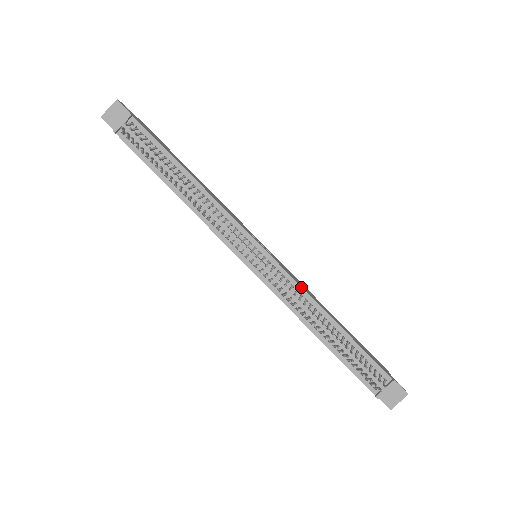
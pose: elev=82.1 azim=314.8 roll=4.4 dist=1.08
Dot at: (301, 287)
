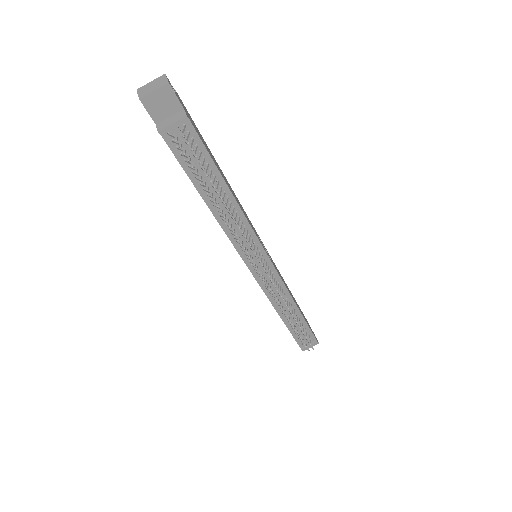
Dot at: (286, 288)
